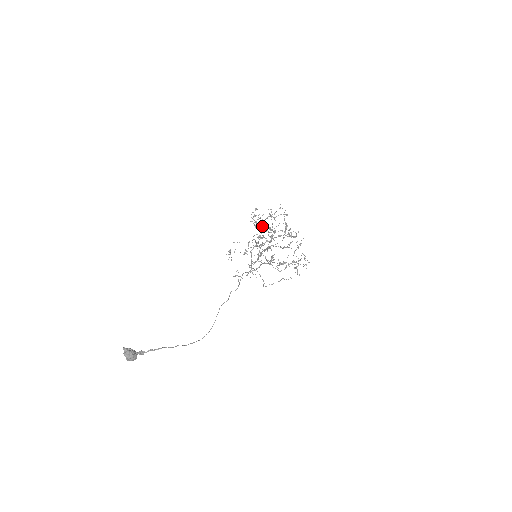
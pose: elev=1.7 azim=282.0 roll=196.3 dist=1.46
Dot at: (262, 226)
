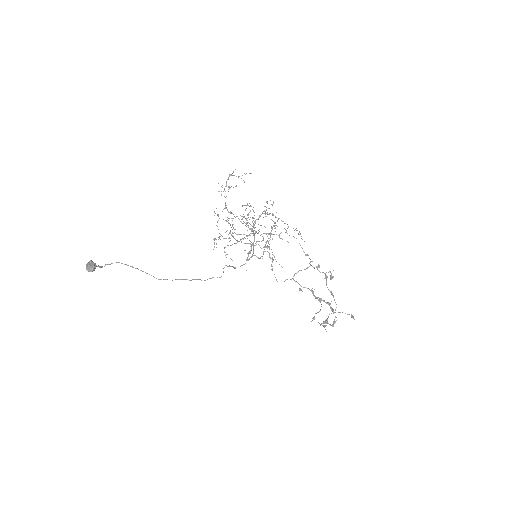
Dot at: occluded
